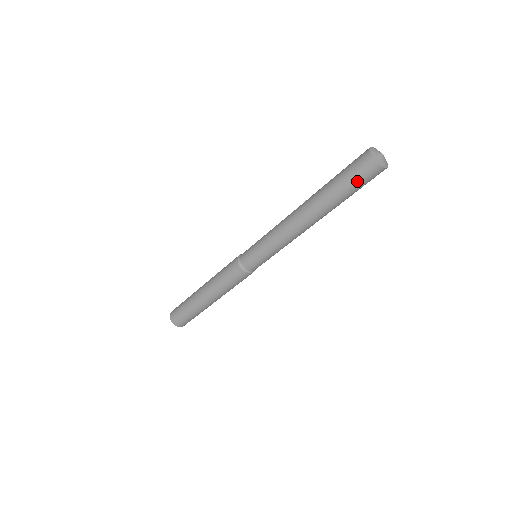
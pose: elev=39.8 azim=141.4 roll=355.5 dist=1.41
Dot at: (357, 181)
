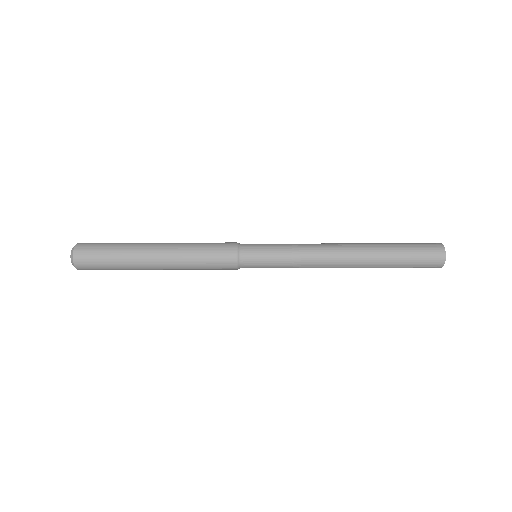
Dot at: (418, 249)
